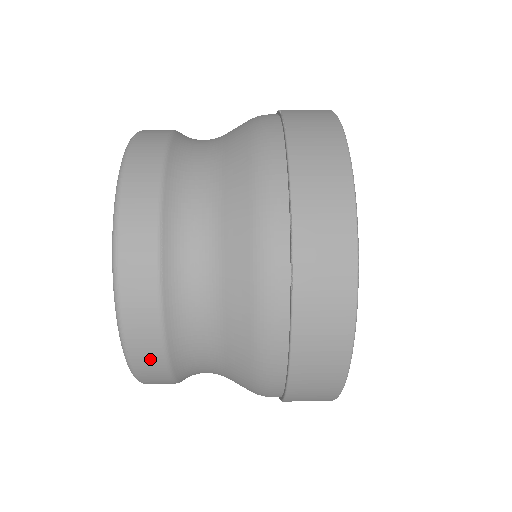
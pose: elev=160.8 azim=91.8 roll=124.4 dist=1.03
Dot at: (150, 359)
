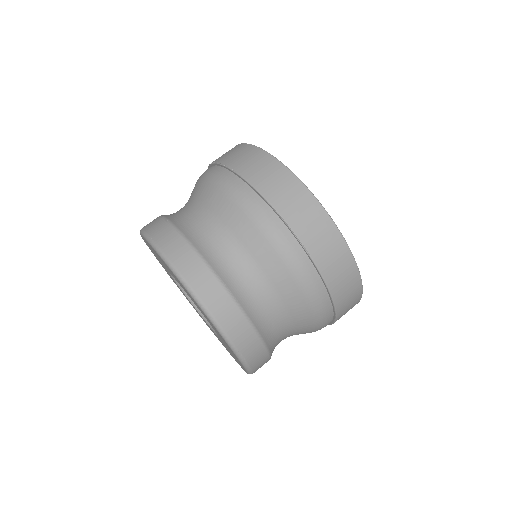
Dot at: (255, 351)
